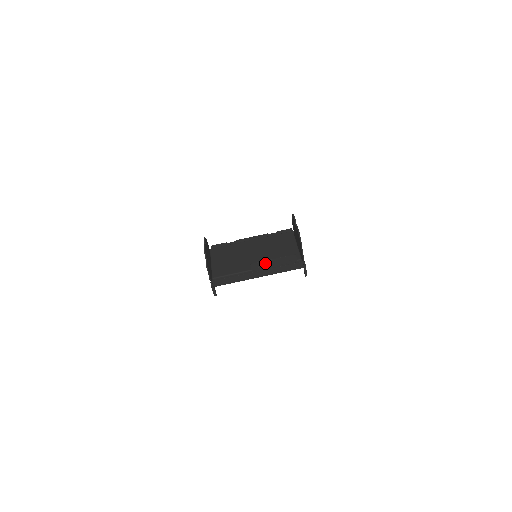
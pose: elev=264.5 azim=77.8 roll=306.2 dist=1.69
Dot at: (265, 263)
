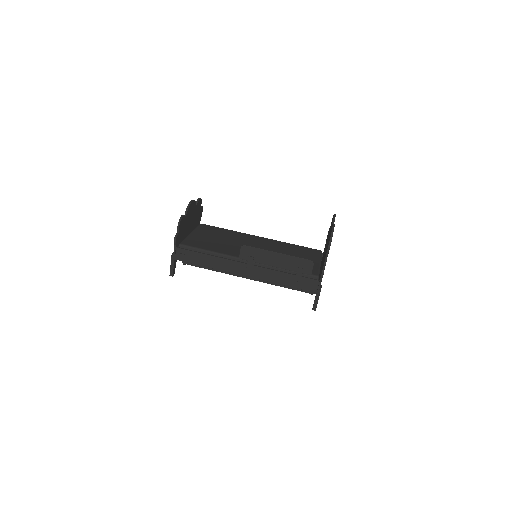
Dot at: (263, 254)
